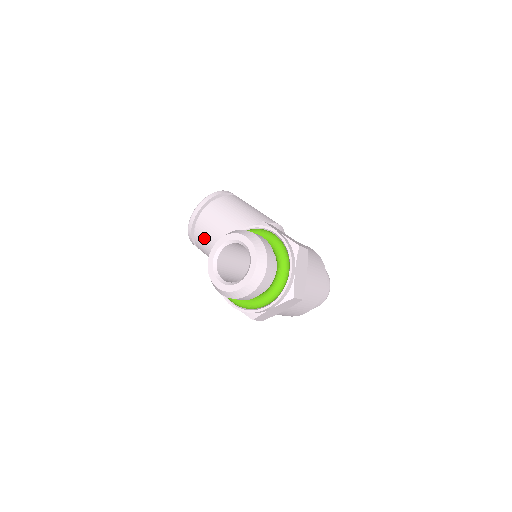
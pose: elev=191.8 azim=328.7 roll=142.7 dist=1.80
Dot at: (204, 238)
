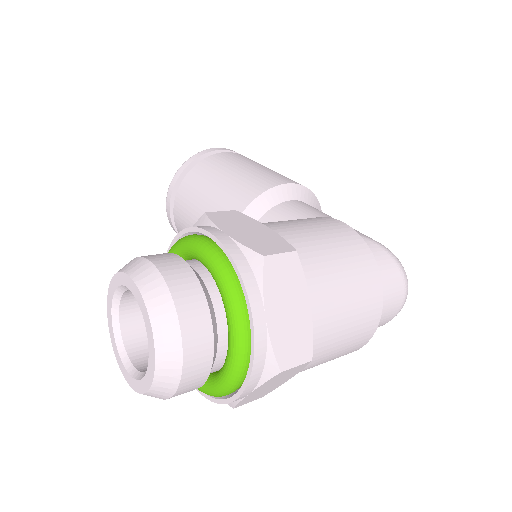
Dot at: occluded
